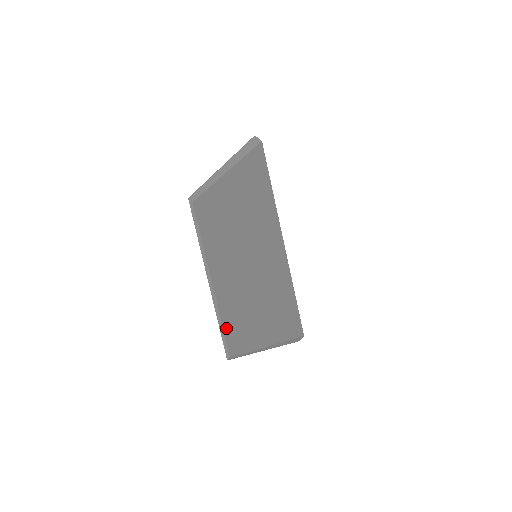
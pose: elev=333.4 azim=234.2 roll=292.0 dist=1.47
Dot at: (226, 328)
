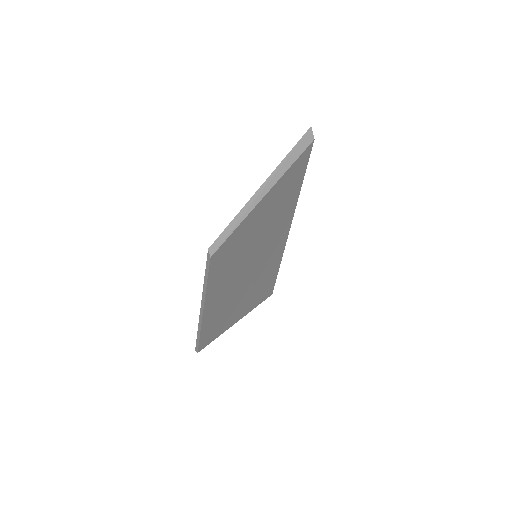
Dot at: (203, 335)
